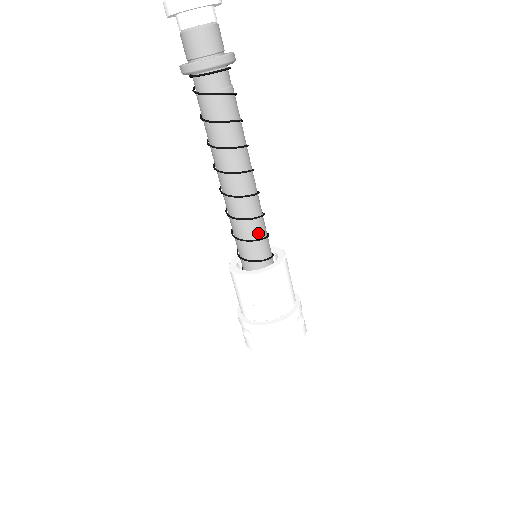
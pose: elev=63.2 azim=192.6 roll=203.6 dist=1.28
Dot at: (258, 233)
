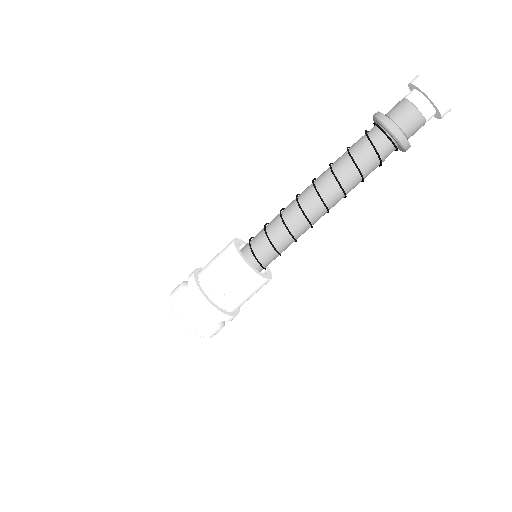
Dot at: (282, 247)
